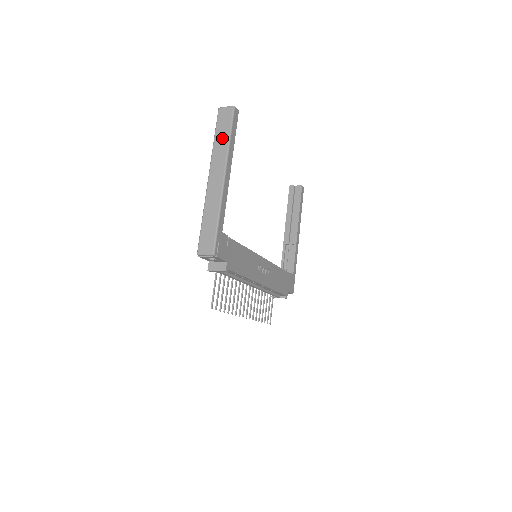
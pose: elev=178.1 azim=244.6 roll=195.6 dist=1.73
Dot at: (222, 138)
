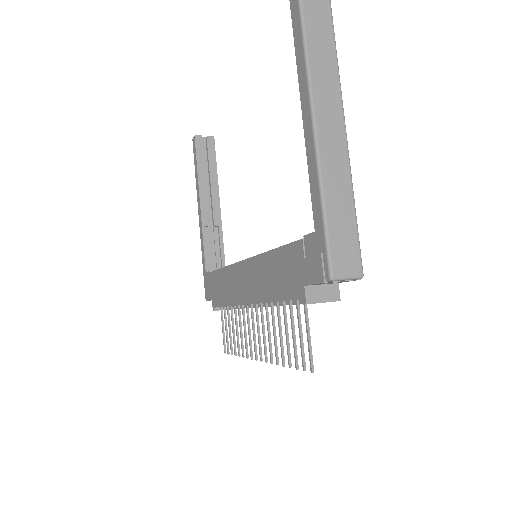
Dot at: (322, 43)
